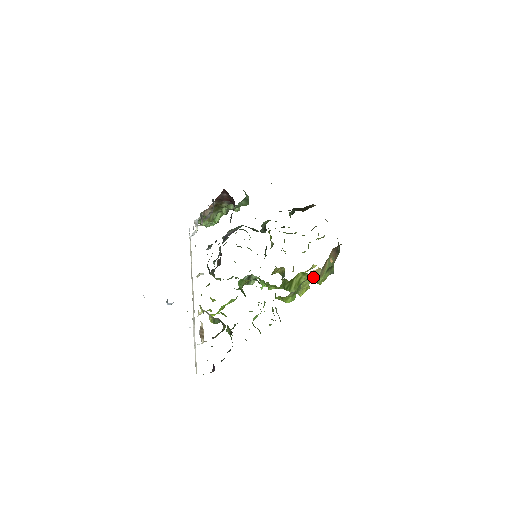
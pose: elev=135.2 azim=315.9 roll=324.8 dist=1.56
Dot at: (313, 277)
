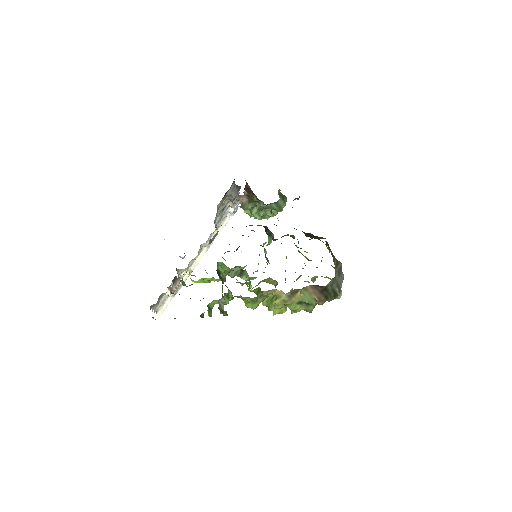
Dot at: (277, 297)
